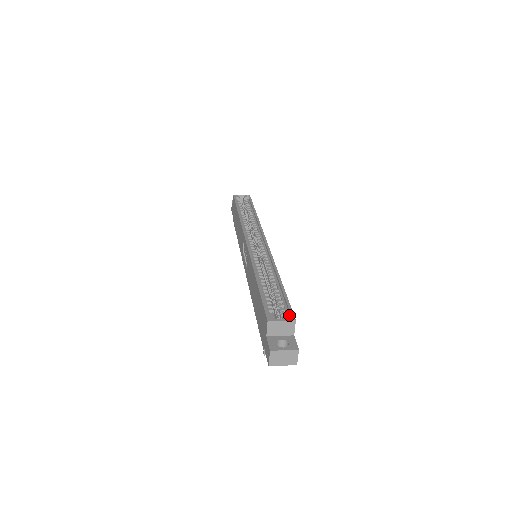
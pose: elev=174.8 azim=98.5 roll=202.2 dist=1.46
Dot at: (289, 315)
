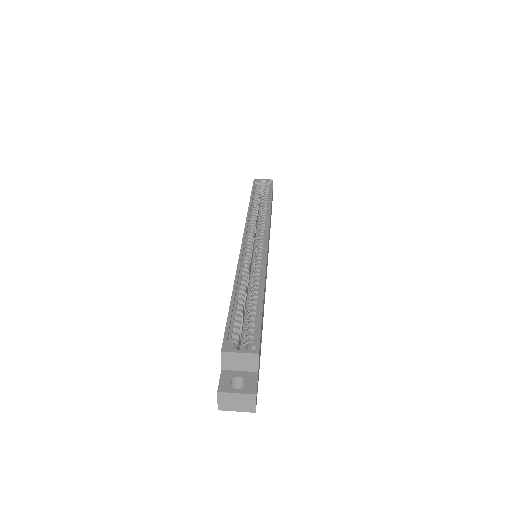
Dot at: (253, 345)
